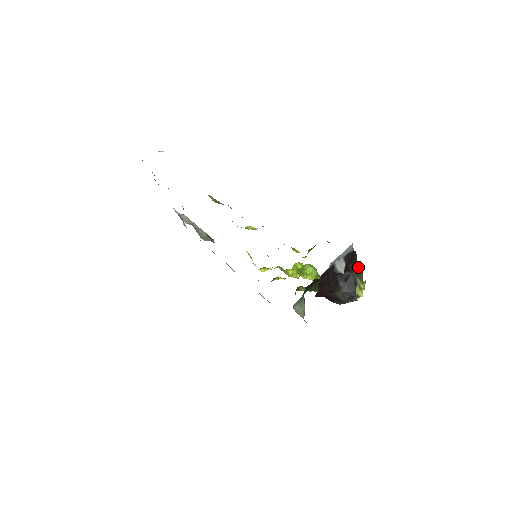
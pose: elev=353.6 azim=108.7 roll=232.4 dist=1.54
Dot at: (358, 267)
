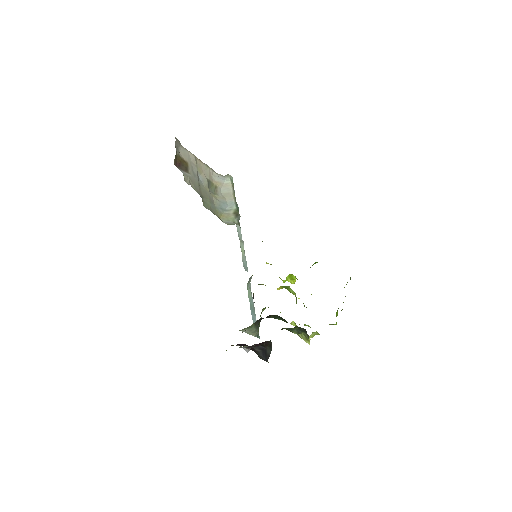
Dot at: occluded
